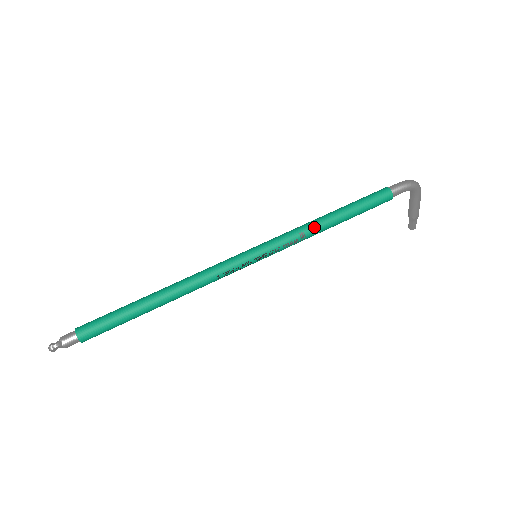
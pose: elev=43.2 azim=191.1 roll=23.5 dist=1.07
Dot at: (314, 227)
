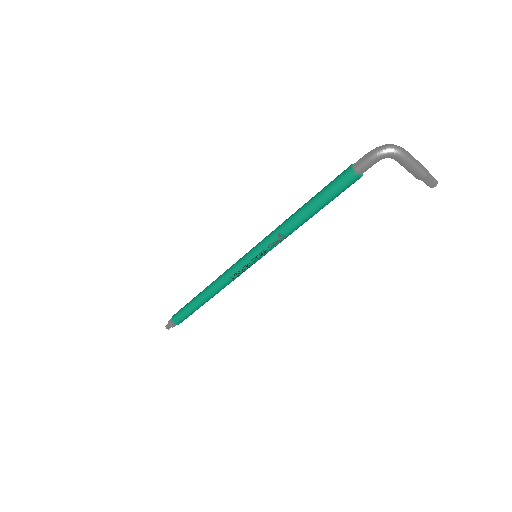
Dot at: (287, 226)
